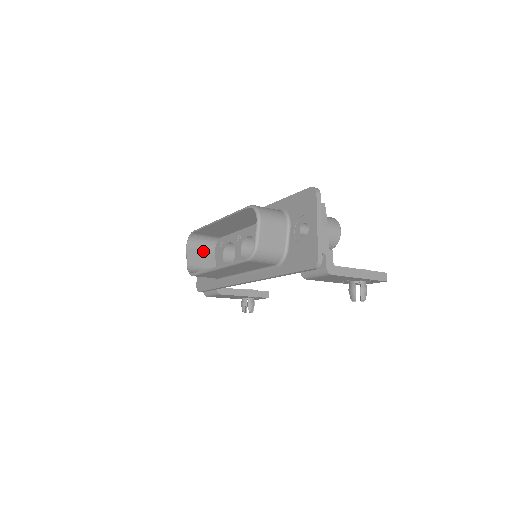
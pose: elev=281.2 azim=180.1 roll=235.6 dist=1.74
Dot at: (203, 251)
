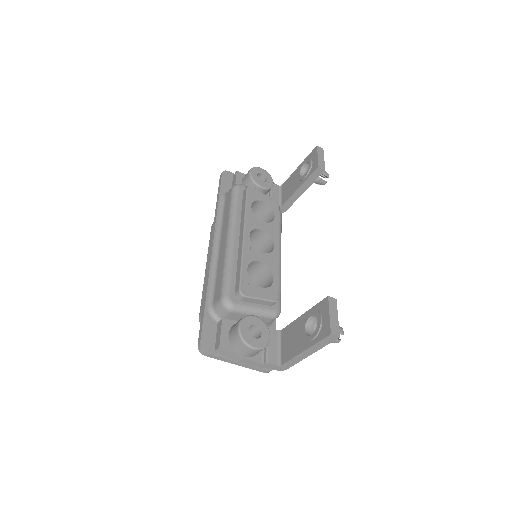
Dot at: occluded
